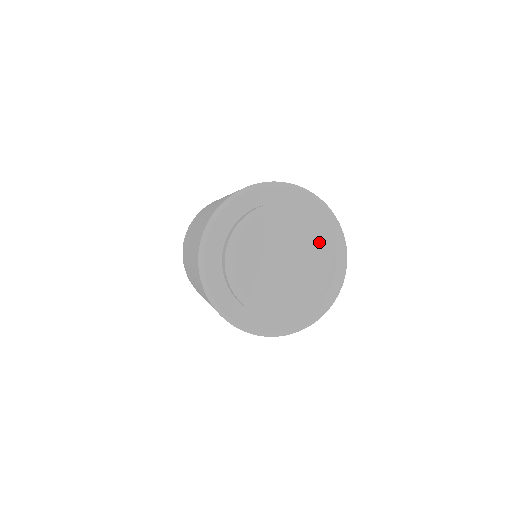
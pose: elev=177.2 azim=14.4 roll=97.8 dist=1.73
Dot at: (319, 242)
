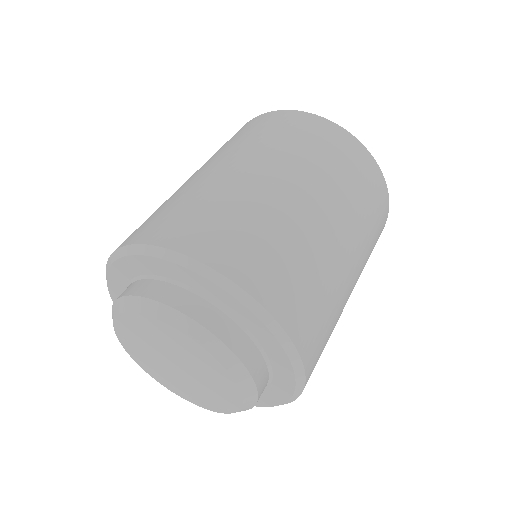
Dot at: (229, 396)
